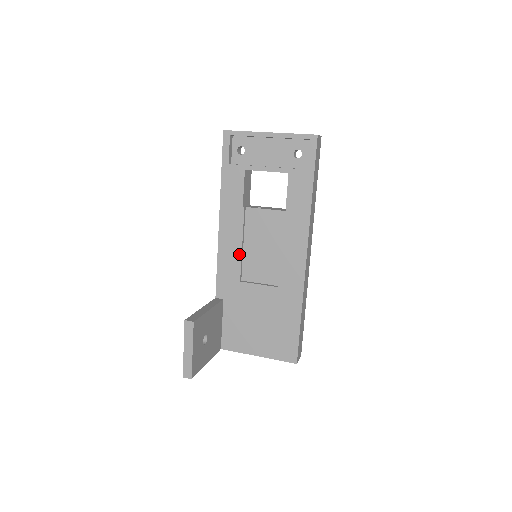
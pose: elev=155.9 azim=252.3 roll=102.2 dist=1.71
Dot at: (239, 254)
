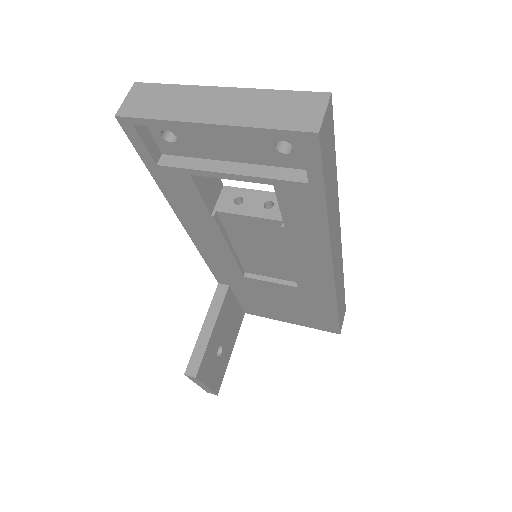
Dot at: (230, 257)
